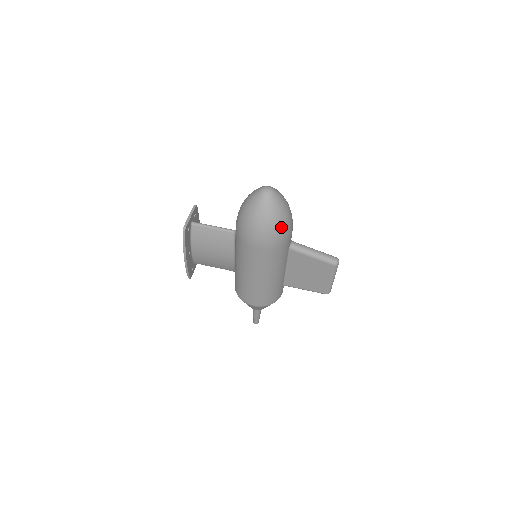
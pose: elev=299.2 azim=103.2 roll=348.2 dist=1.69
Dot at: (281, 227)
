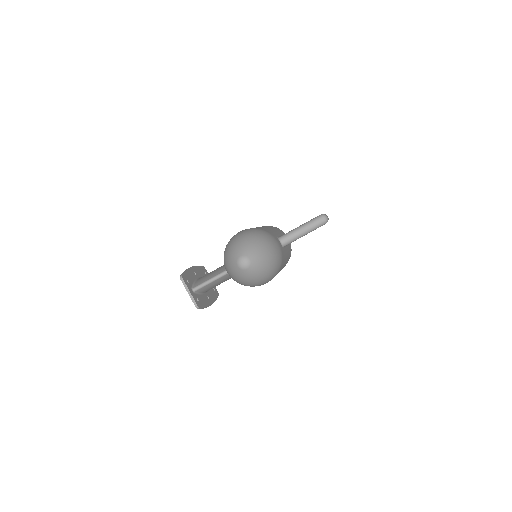
Dot at: (275, 265)
